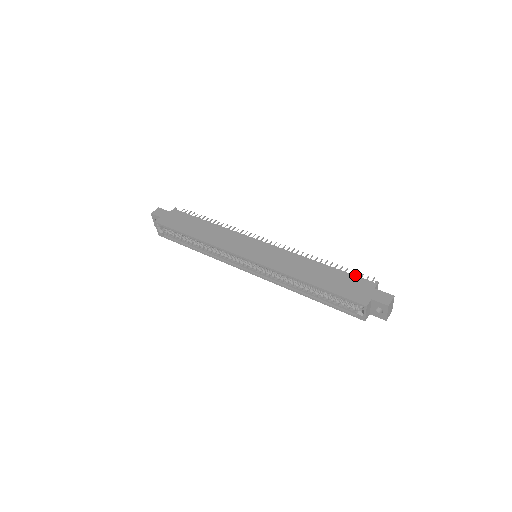
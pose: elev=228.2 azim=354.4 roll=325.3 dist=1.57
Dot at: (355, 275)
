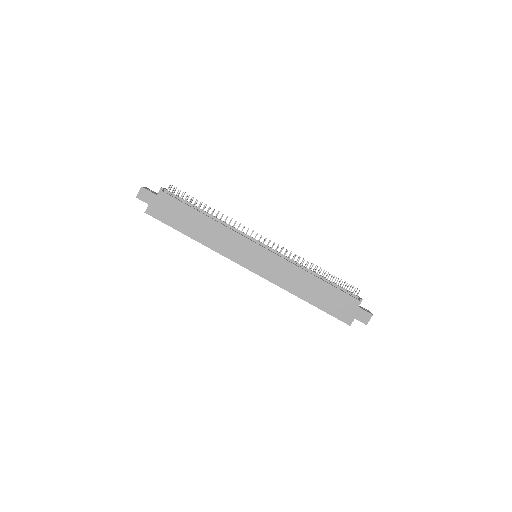
Dot at: (344, 288)
